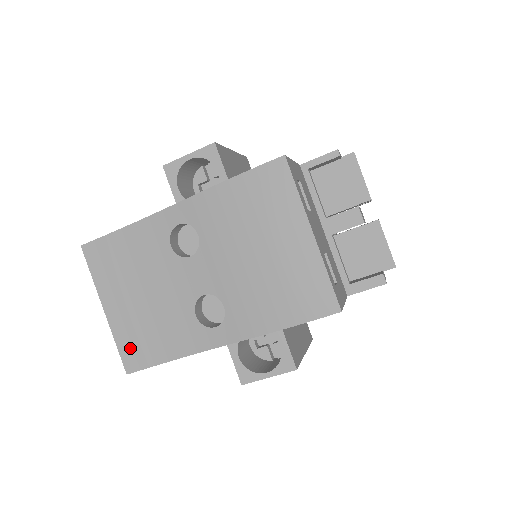
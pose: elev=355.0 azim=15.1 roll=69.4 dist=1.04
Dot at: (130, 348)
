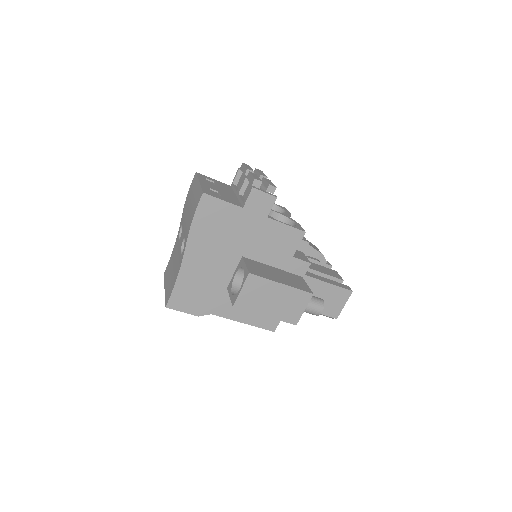
Dot at: (168, 295)
